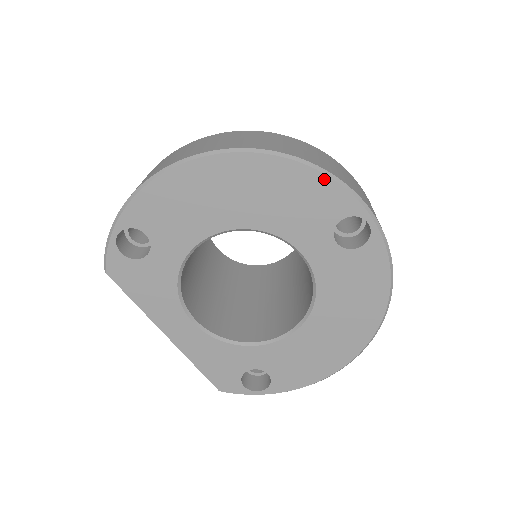
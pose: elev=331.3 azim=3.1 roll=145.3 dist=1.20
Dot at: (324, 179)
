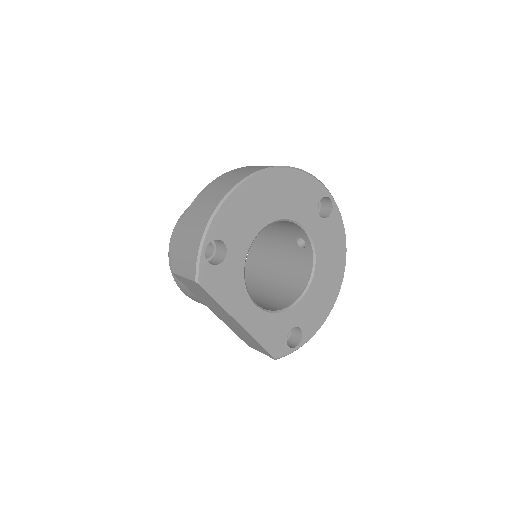
Dot at: (309, 177)
